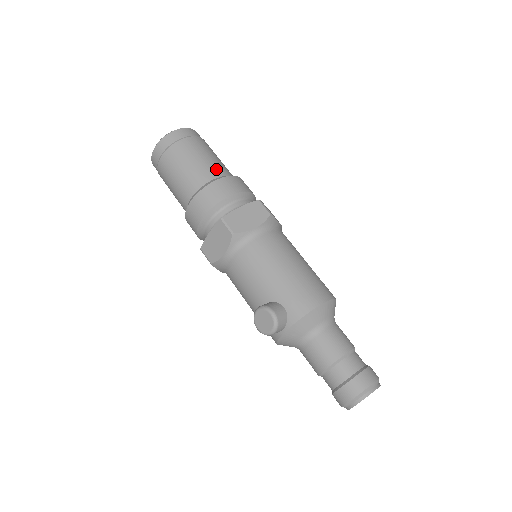
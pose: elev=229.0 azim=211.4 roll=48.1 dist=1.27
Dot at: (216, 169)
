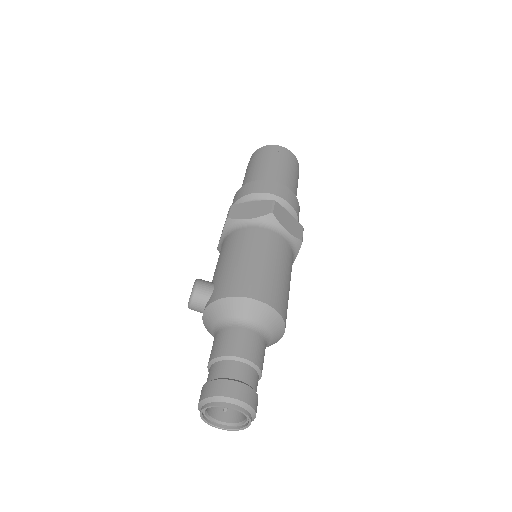
Dot at: (270, 175)
